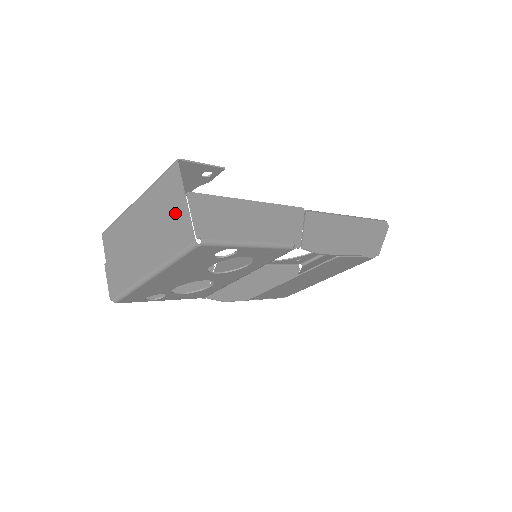
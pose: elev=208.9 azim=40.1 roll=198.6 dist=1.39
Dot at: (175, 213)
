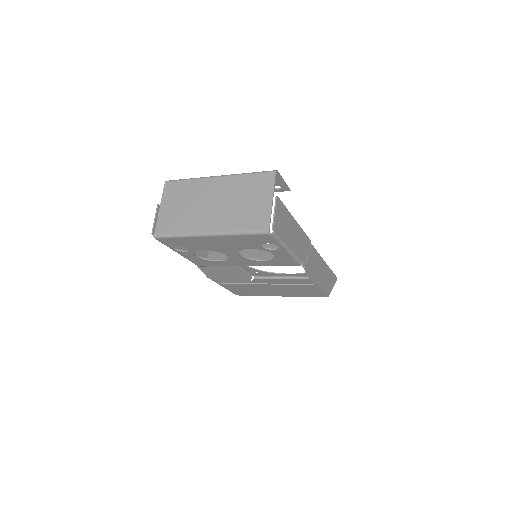
Dot at: (258, 203)
